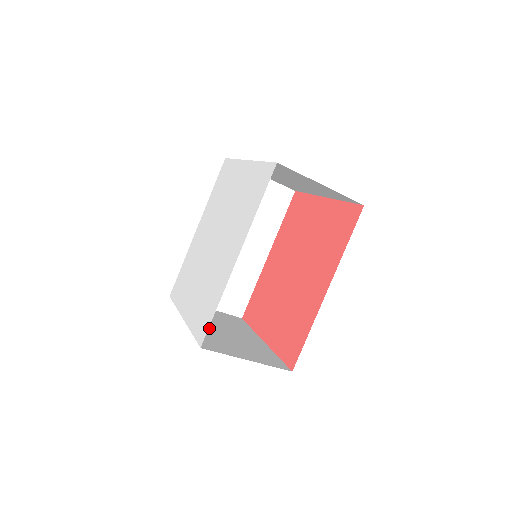
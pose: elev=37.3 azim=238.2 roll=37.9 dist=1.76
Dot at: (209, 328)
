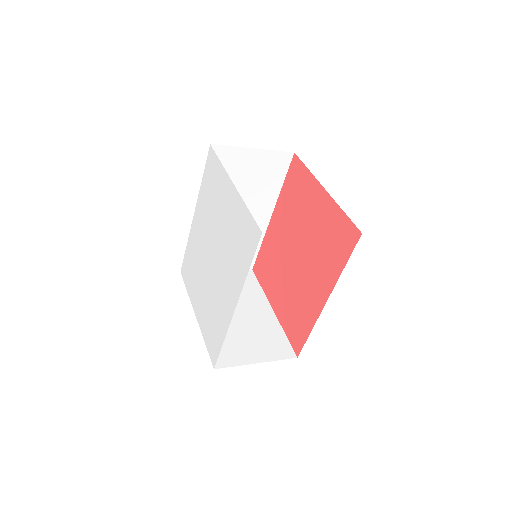
Dot at: occluded
